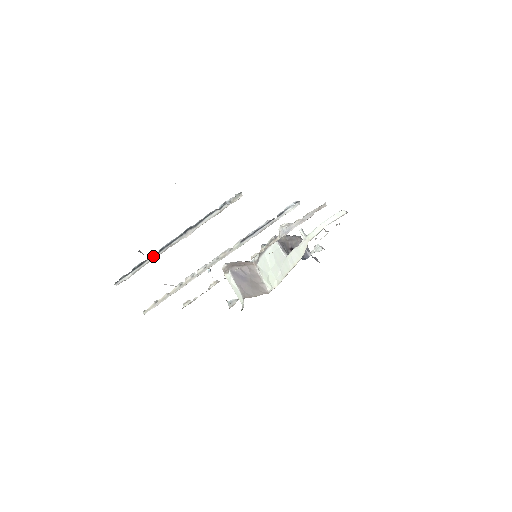
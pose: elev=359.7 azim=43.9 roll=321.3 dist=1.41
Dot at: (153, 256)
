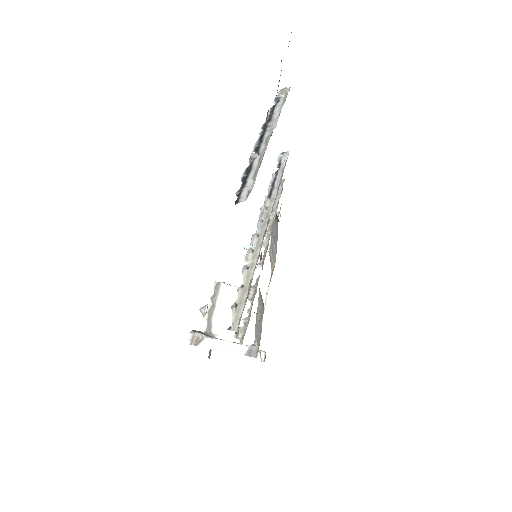
Dot at: (253, 160)
